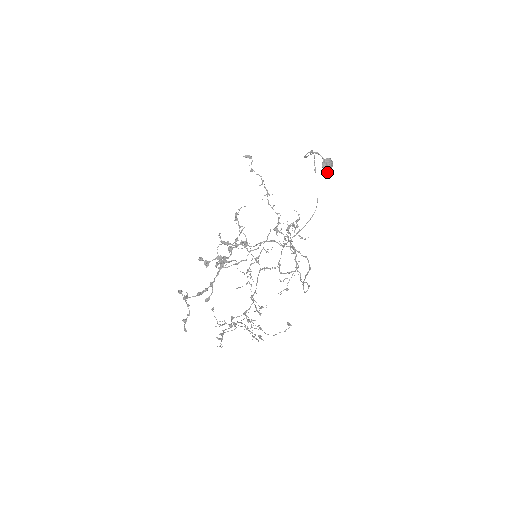
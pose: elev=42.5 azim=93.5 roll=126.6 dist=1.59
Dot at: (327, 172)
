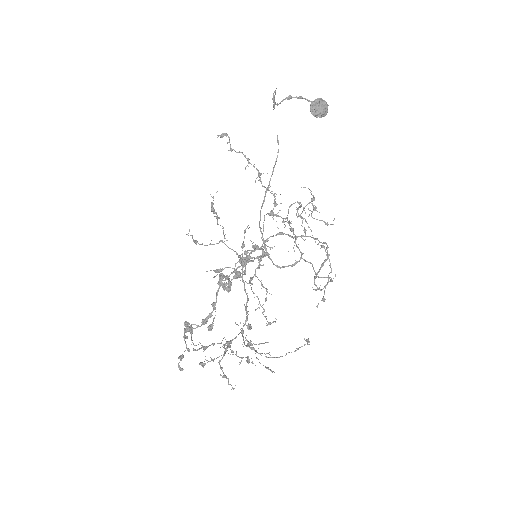
Dot at: (319, 117)
